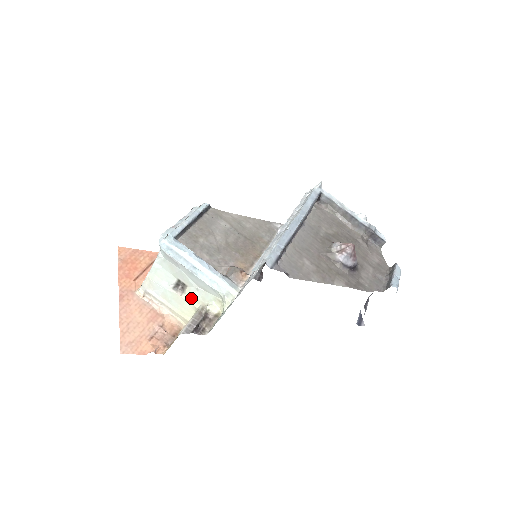
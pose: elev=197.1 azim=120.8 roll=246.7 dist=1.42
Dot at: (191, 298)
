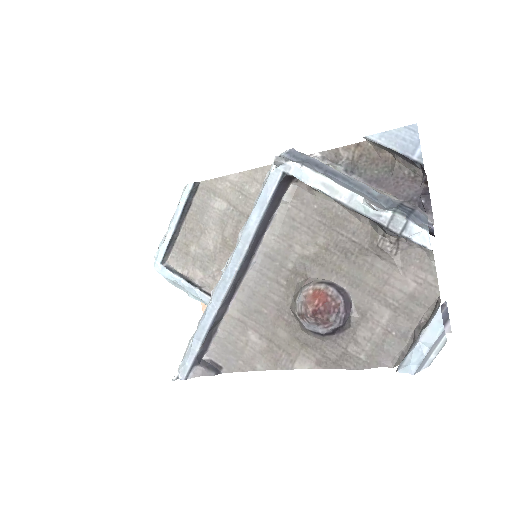
Dot at: occluded
